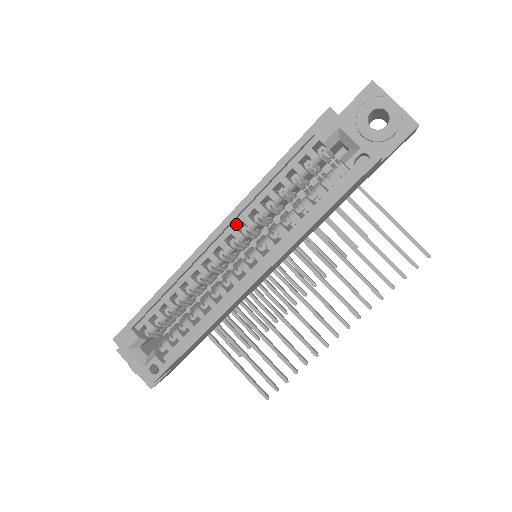
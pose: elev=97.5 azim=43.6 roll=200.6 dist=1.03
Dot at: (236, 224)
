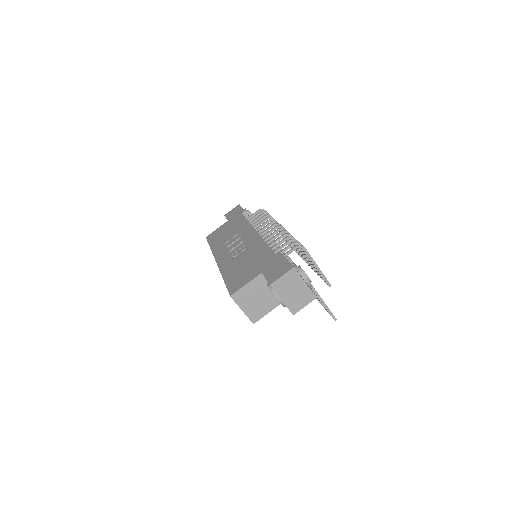
Dot at: occluded
